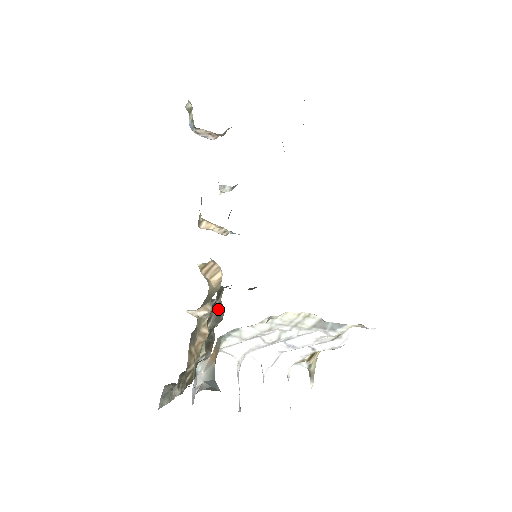
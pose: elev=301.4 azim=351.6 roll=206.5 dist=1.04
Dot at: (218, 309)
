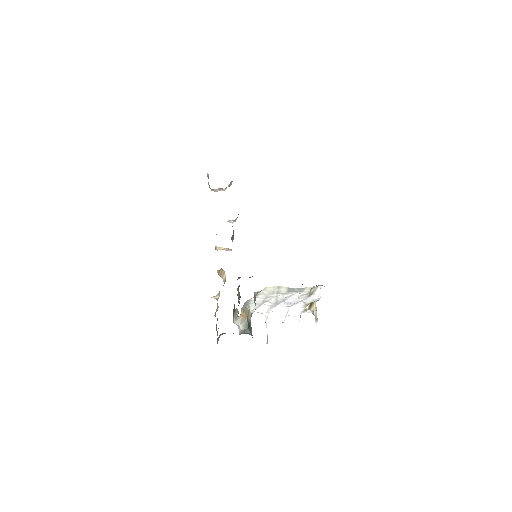
Dot at: occluded
